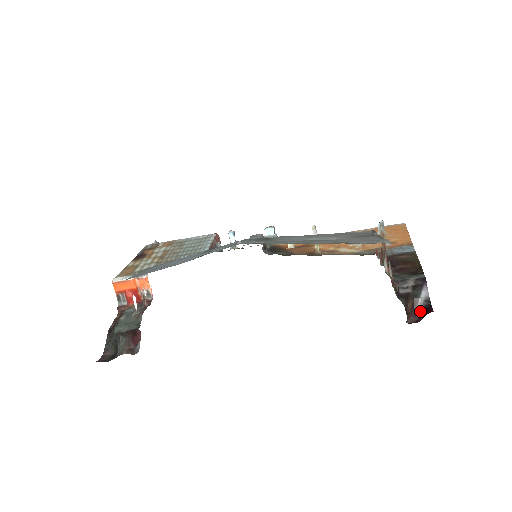
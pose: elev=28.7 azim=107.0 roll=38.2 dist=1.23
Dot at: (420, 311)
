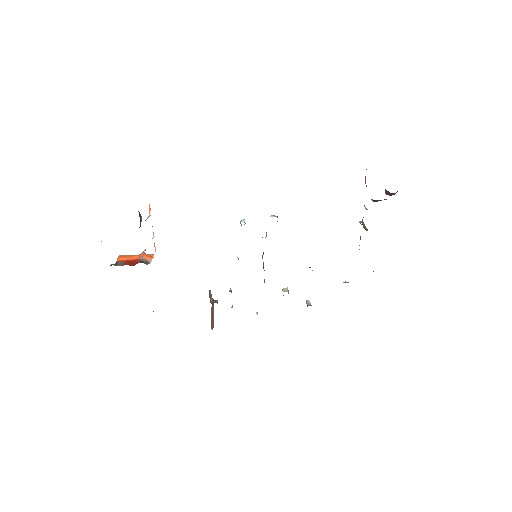
Dot at: (396, 192)
